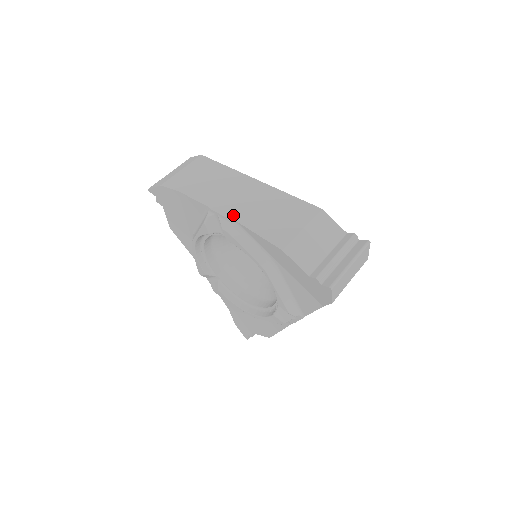
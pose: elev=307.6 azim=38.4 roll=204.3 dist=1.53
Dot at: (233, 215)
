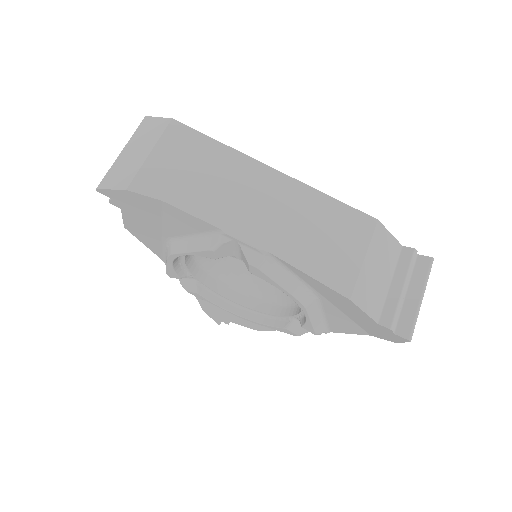
Dot at: (264, 243)
